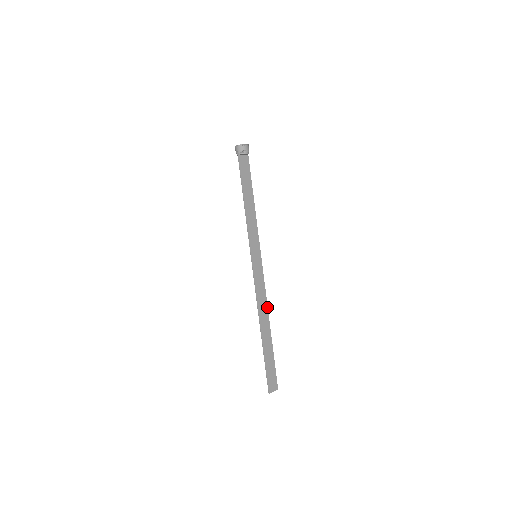
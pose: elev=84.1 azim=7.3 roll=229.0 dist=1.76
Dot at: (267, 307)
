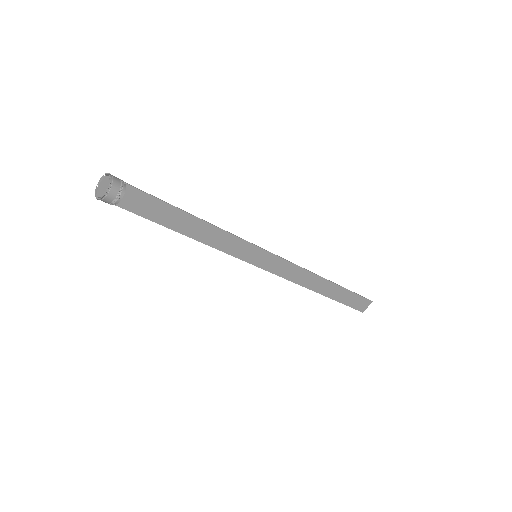
Dot at: (311, 273)
